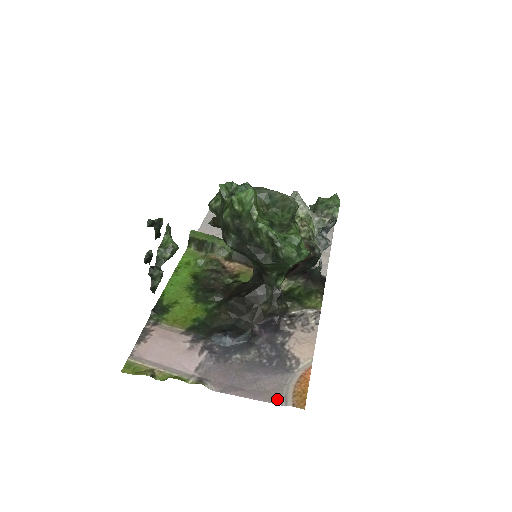
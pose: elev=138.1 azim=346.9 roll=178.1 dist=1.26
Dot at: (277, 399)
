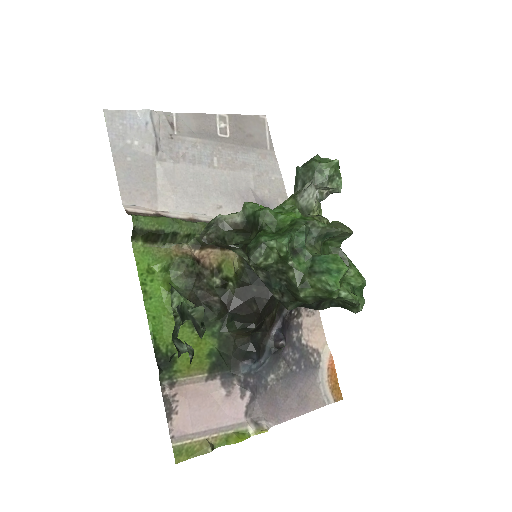
Dot at: (321, 402)
